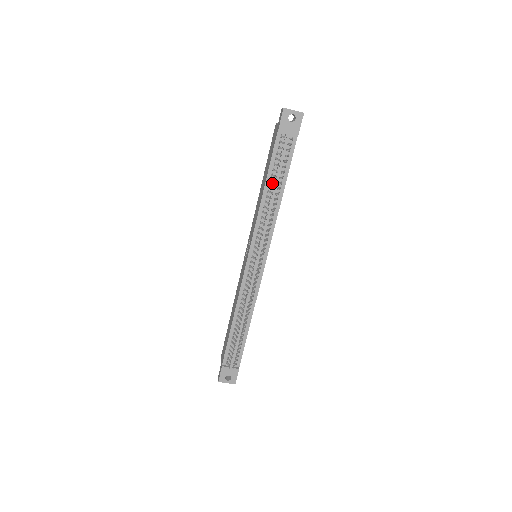
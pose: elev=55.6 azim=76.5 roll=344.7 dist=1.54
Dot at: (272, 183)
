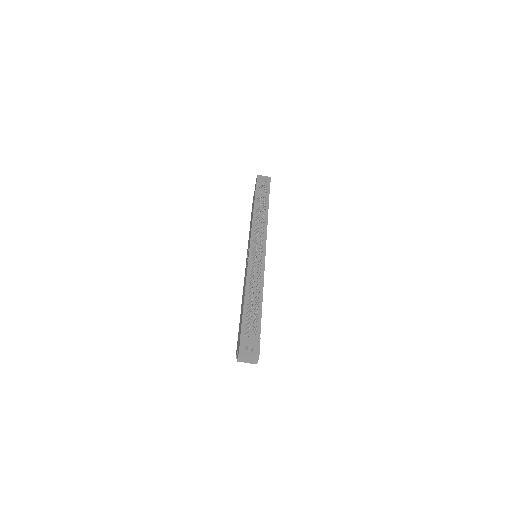
Dot at: occluded
